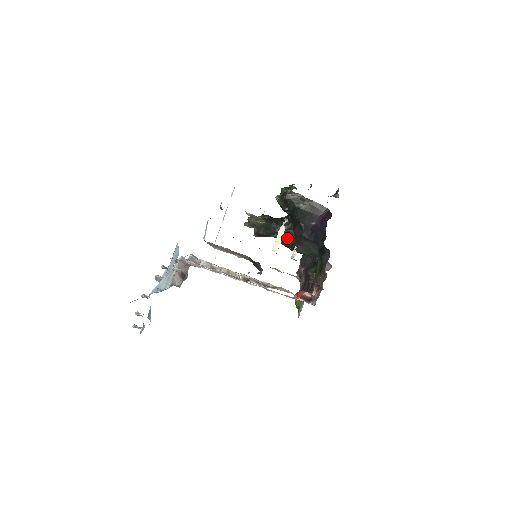
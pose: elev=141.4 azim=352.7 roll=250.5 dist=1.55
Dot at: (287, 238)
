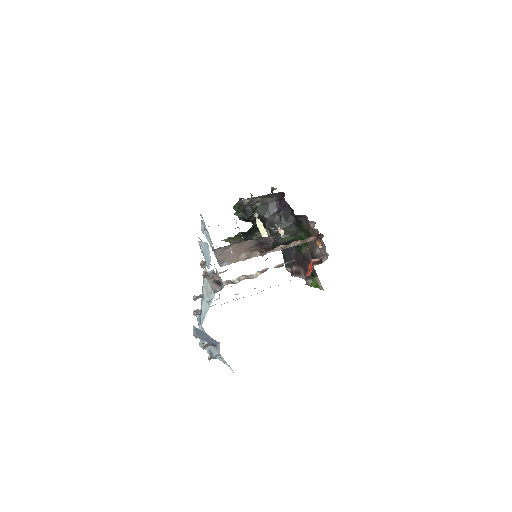
Dot at: occluded
